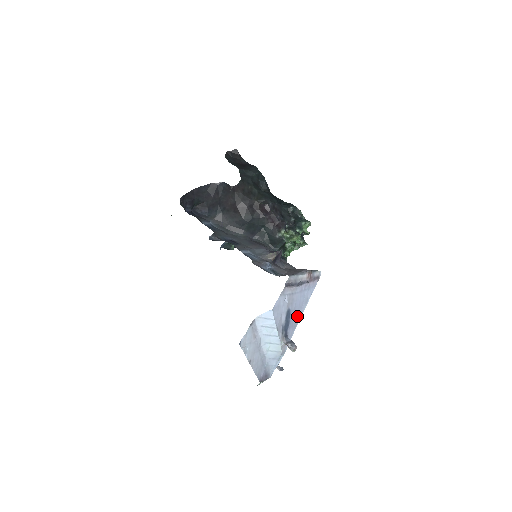
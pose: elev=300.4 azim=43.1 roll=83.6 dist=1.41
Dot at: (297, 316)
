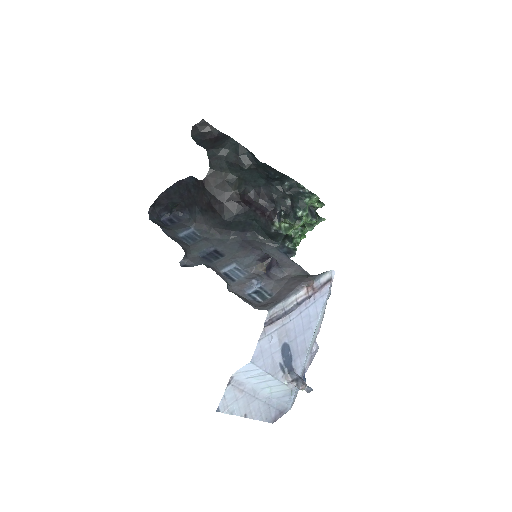
Dot at: (304, 341)
